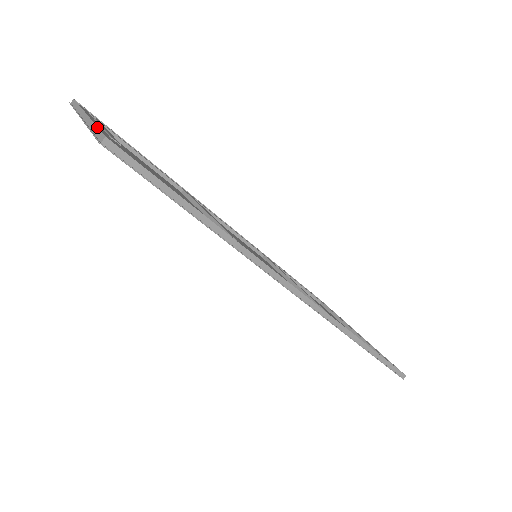
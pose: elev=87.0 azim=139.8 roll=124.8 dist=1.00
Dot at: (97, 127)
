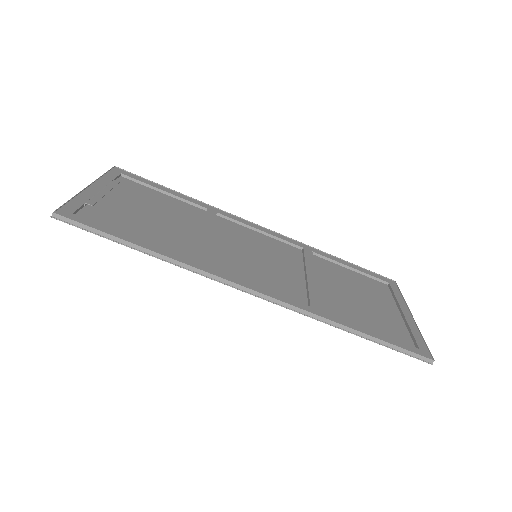
Dot at: (67, 202)
